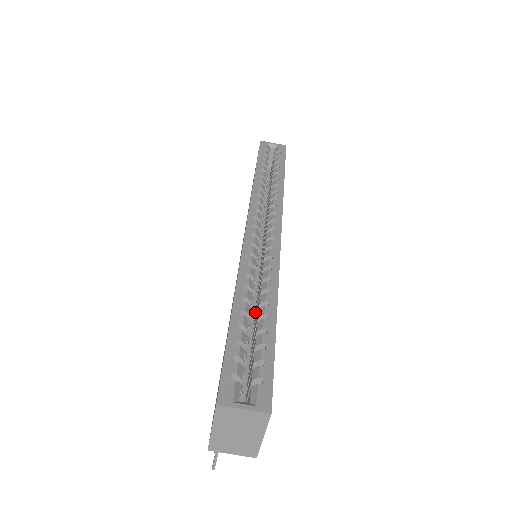
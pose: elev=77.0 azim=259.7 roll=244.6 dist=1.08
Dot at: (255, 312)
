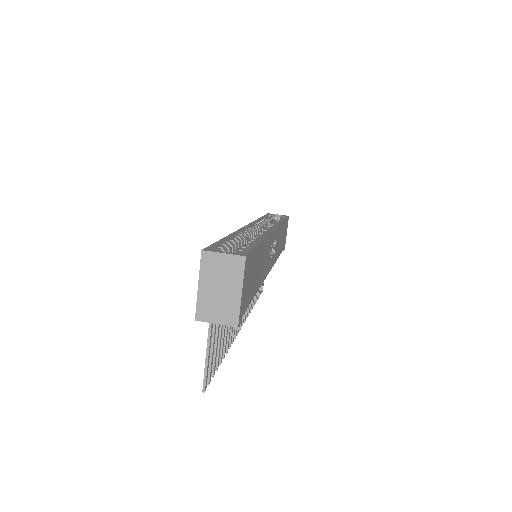
Dot at: occluded
